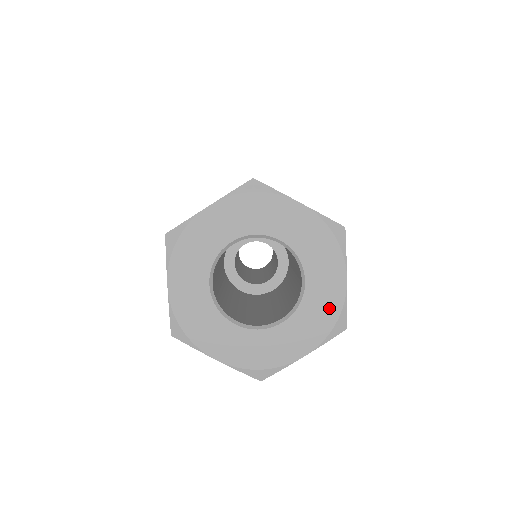
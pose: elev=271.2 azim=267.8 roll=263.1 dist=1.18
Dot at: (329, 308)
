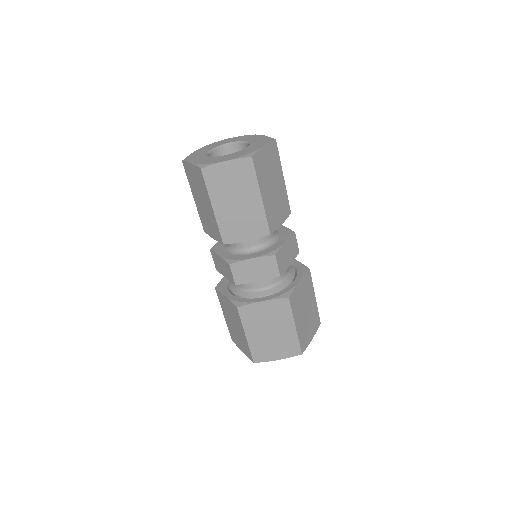
Dot at: (263, 139)
